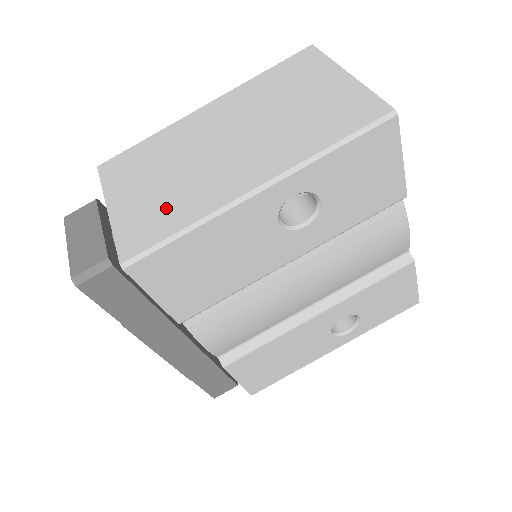
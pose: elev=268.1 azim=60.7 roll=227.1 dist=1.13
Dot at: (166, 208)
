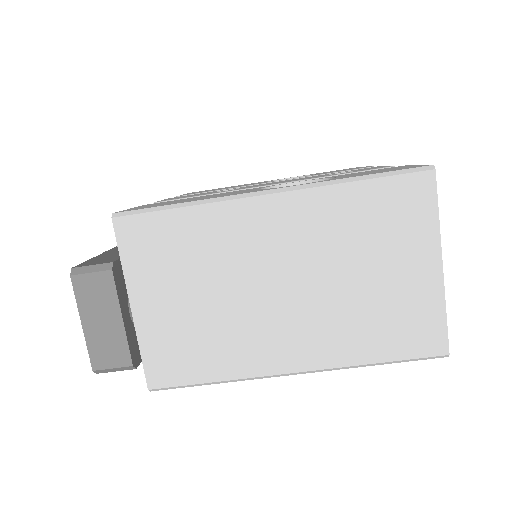
Dot at: (200, 346)
